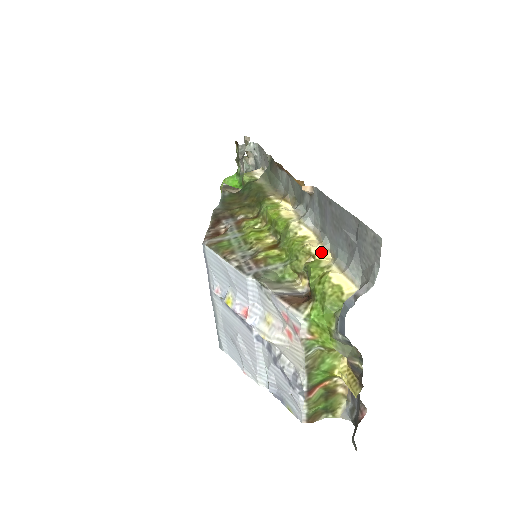
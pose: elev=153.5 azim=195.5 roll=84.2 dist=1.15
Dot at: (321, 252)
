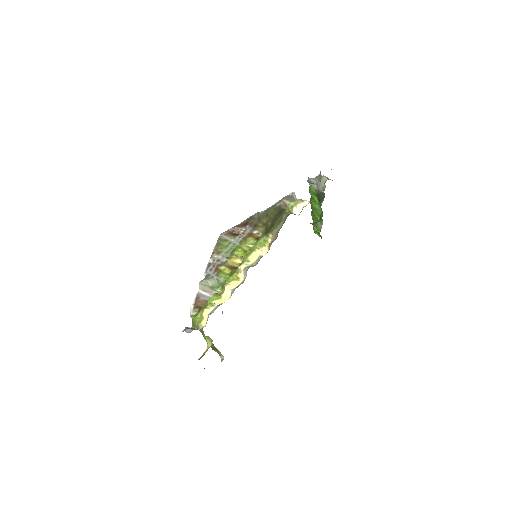
Dot at: (227, 294)
